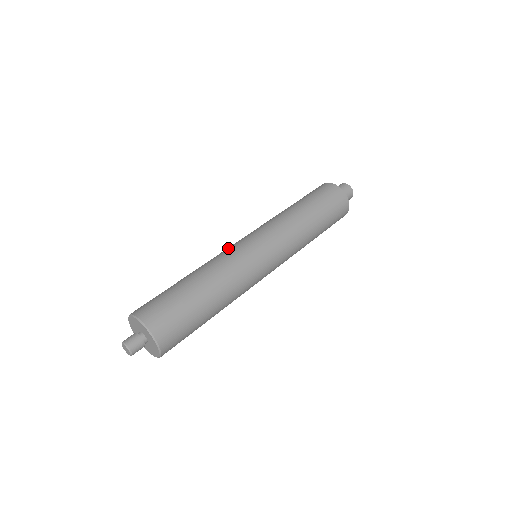
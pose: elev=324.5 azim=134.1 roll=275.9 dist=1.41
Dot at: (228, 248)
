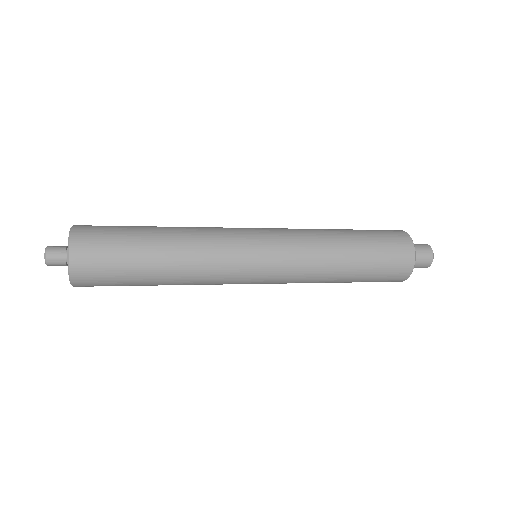
Dot at: occluded
